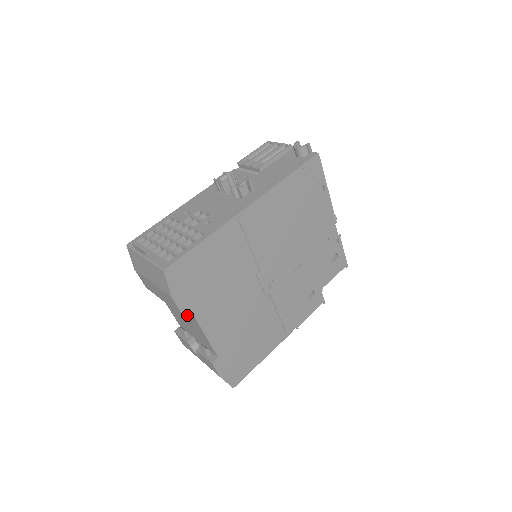
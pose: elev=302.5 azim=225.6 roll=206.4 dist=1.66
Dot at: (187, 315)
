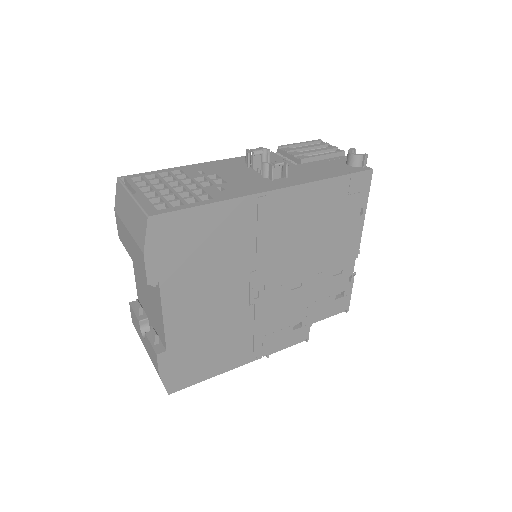
Dot at: (152, 284)
